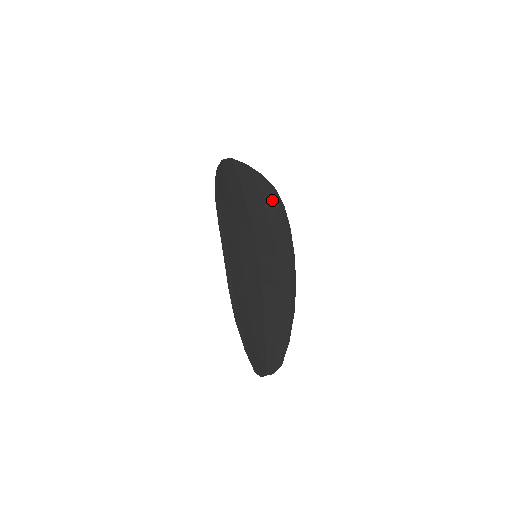
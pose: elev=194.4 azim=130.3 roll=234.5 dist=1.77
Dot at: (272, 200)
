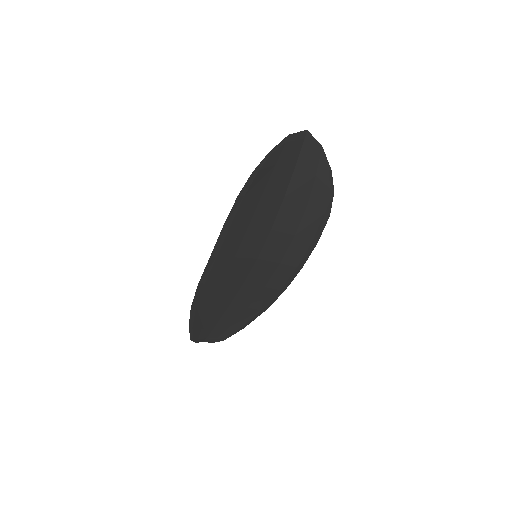
Dot at: (319, 205)
